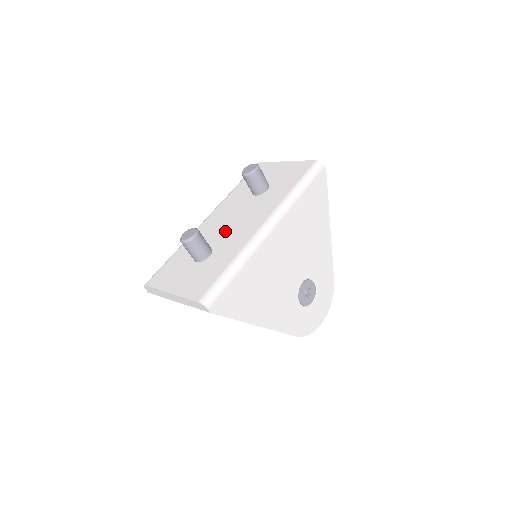
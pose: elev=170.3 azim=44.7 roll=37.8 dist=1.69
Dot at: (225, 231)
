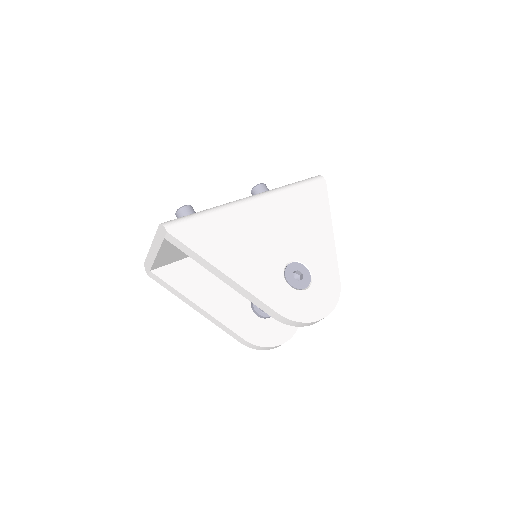
Dot at: occluded
